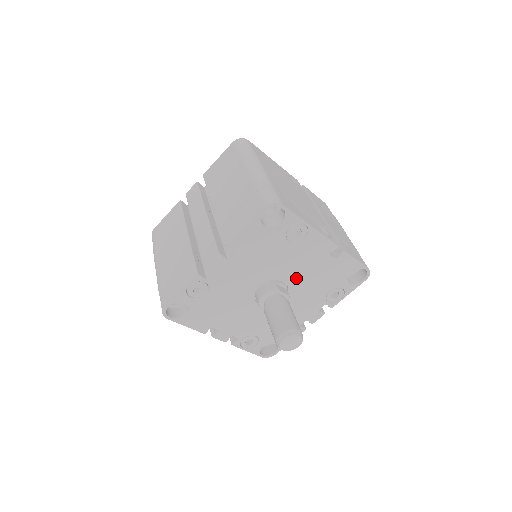
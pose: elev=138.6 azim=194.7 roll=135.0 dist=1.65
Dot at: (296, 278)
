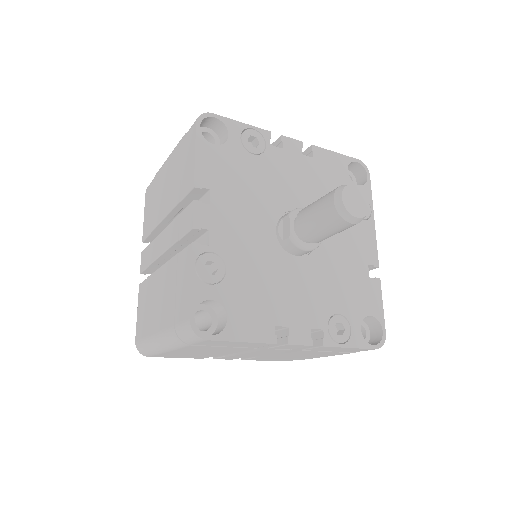
Dot at: (327, 250)
